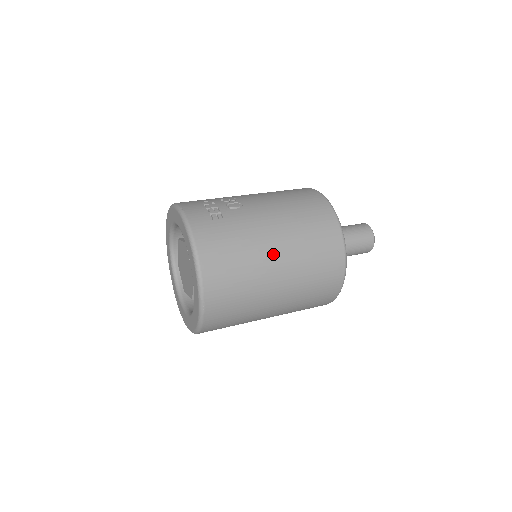
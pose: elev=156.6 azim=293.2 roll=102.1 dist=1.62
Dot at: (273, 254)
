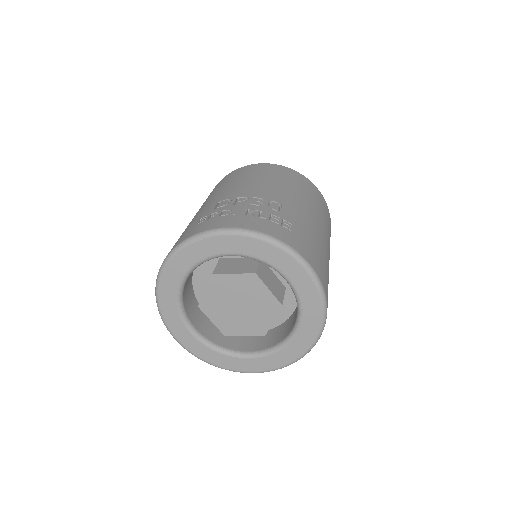
Dot at: (326, 244)
